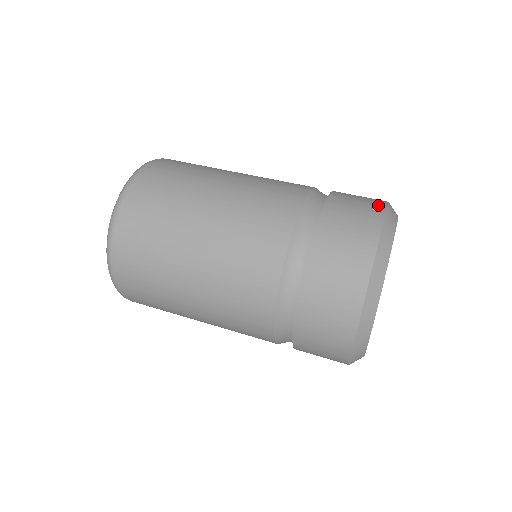
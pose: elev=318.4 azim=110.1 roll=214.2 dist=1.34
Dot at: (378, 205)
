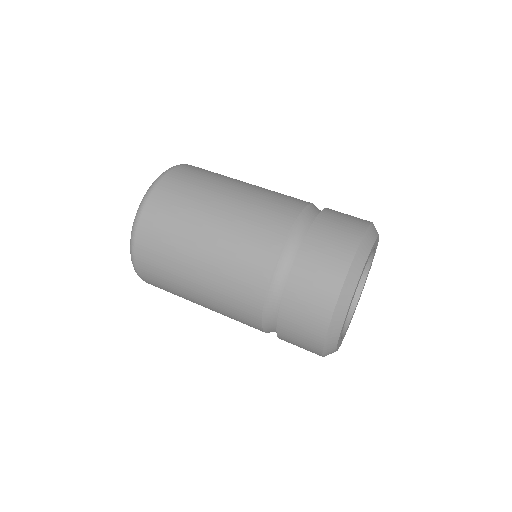
Dot at: (361, 224)
